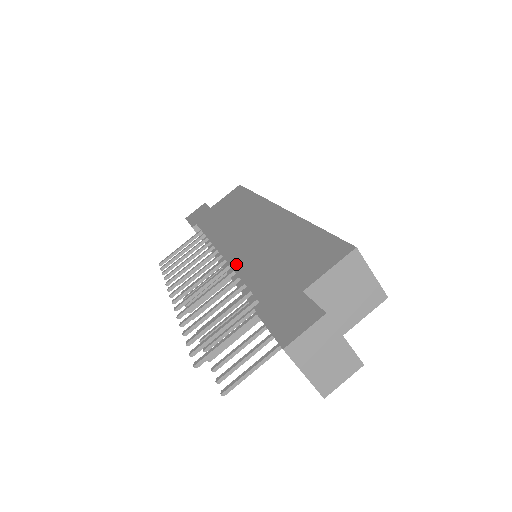
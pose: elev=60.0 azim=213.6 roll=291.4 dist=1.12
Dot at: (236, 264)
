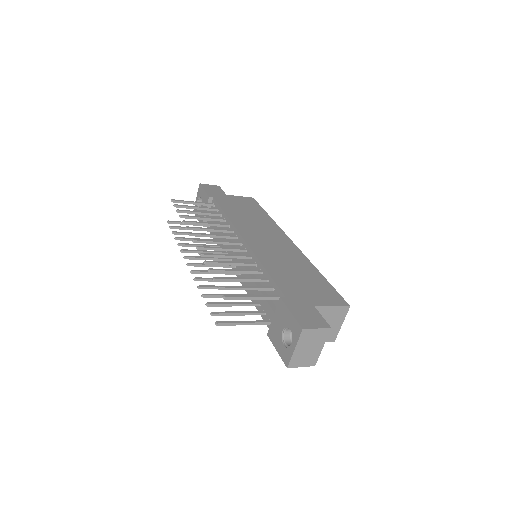
Dot at: (259, 255)
